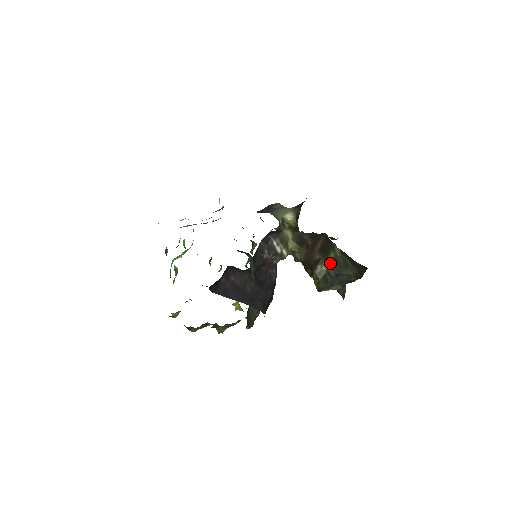
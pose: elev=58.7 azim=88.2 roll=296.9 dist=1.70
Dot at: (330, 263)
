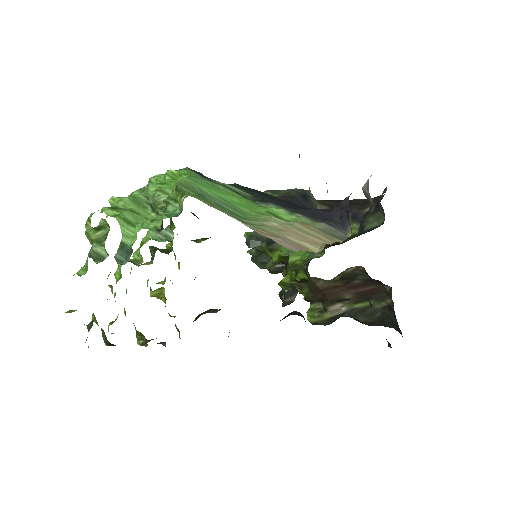
Dot at: (356, 307)
